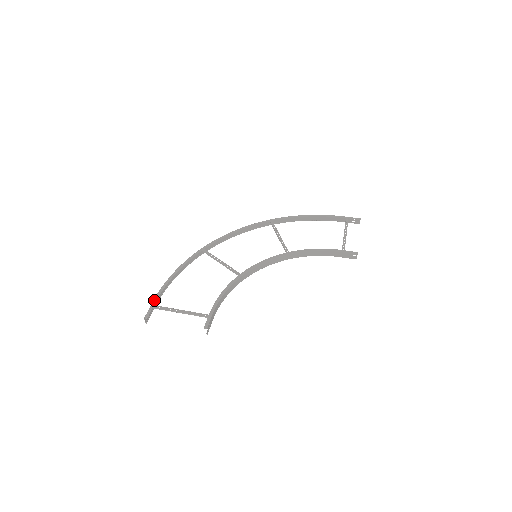
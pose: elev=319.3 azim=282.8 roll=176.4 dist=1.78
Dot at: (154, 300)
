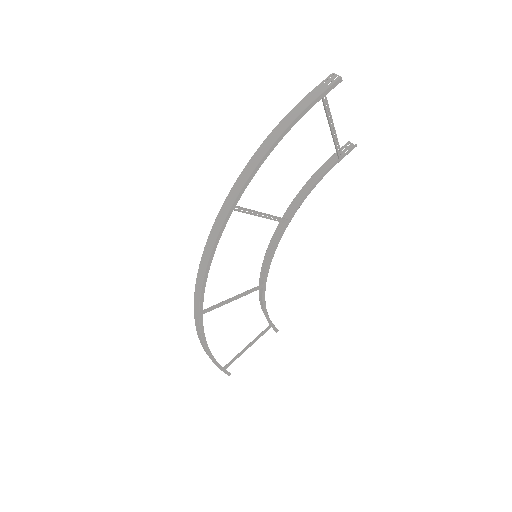
Dot at: (220, 369)
